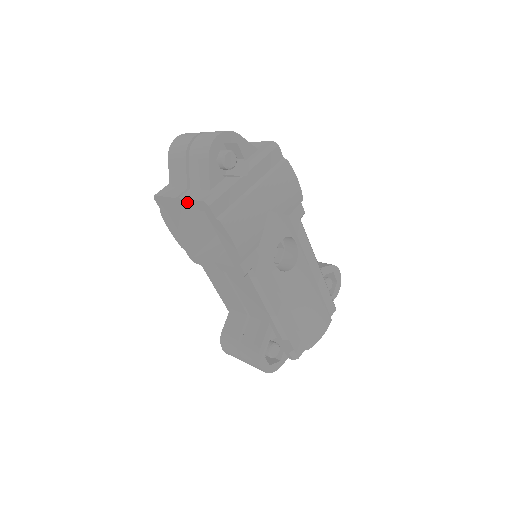
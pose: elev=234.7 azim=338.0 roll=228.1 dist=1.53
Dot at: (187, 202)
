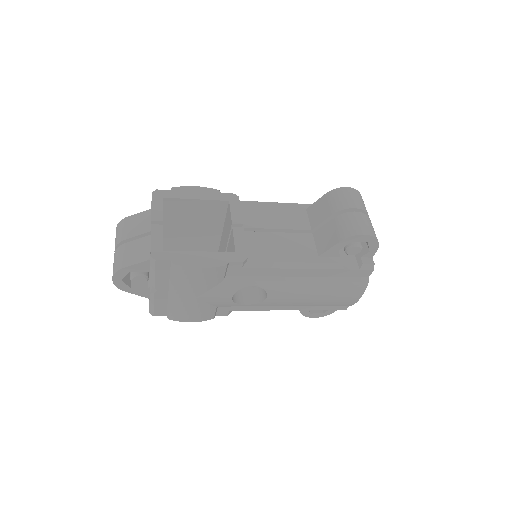
Dot at: occluded
